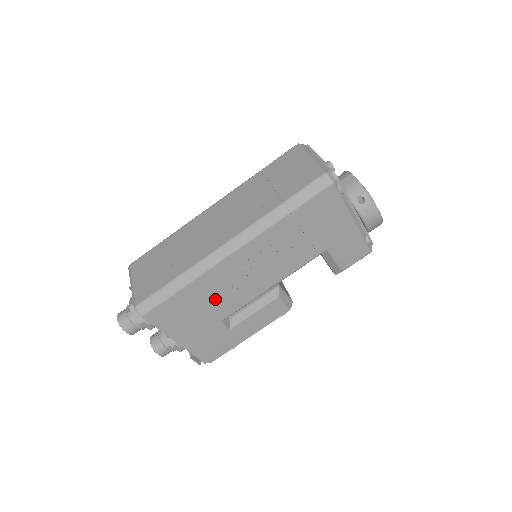
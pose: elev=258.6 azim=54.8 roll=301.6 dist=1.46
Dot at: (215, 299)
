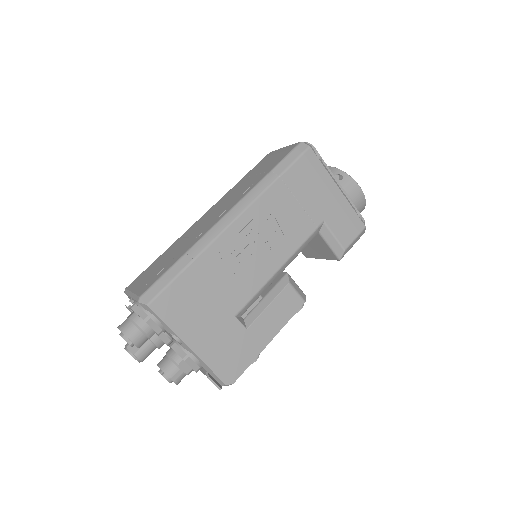
Dot at: (224, 283)
